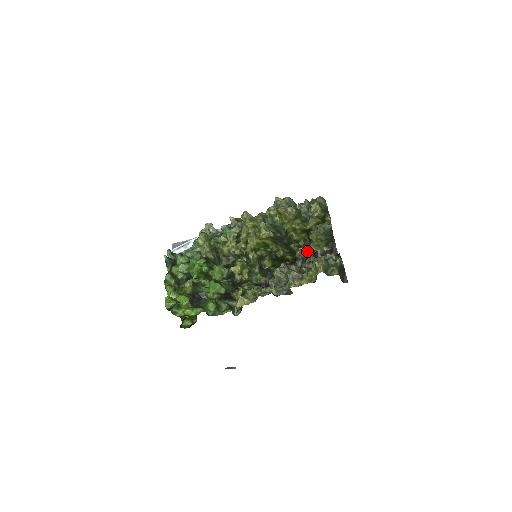
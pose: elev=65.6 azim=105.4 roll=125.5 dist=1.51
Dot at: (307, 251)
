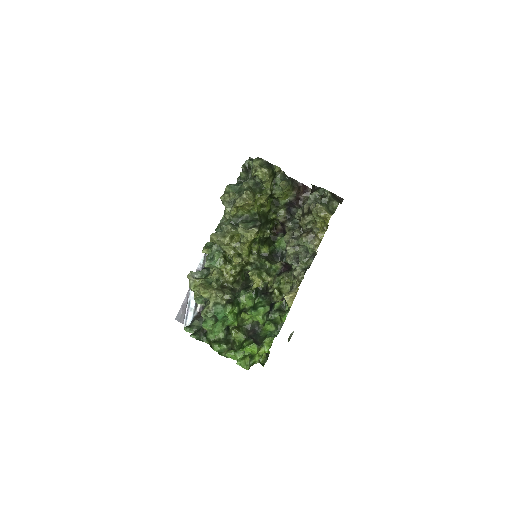
Dot at: (285, 209)
